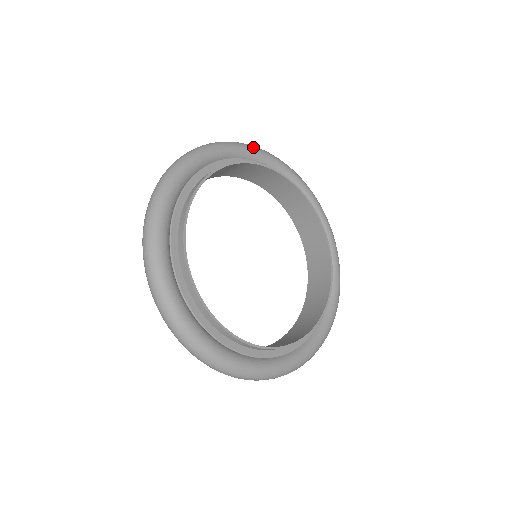
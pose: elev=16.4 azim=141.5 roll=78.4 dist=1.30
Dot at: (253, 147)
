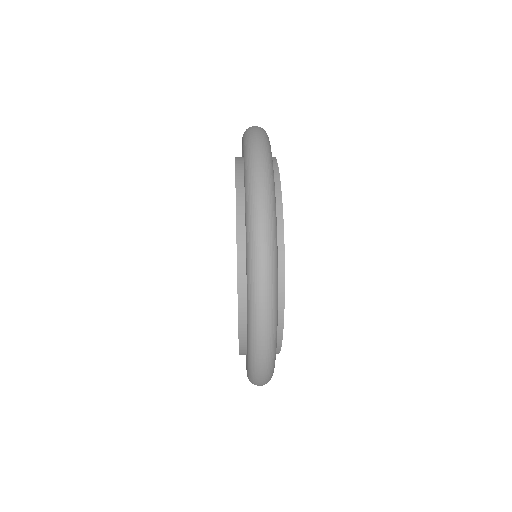
Dot at: occluded
